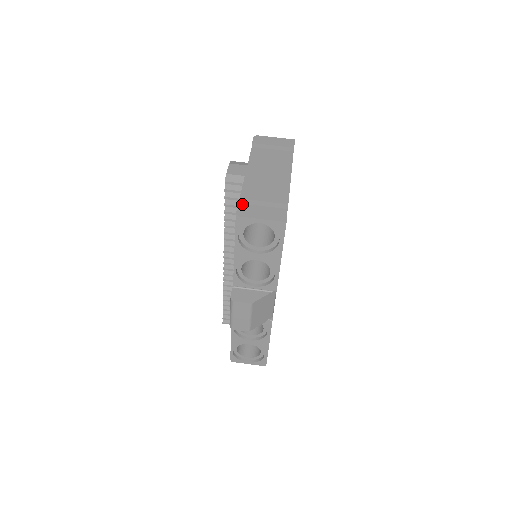
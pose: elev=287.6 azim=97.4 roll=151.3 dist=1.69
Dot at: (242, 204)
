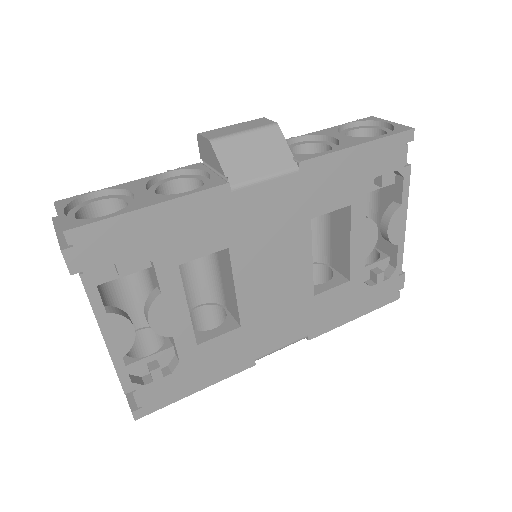
Dot at: occluded
